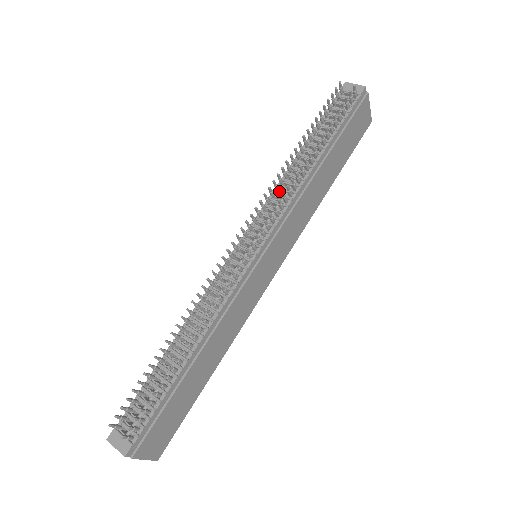
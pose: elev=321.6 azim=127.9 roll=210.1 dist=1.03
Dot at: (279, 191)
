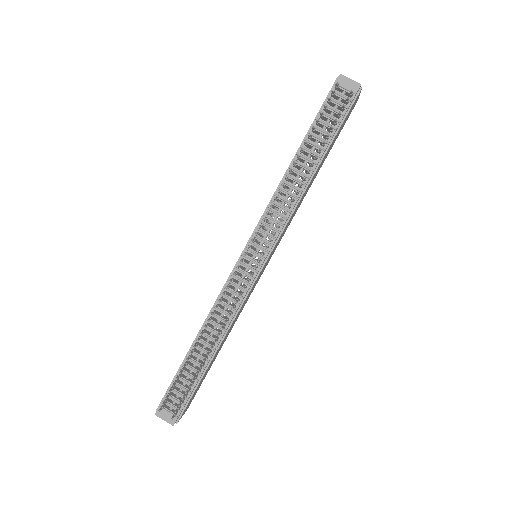
Dot at: (277, 200)
